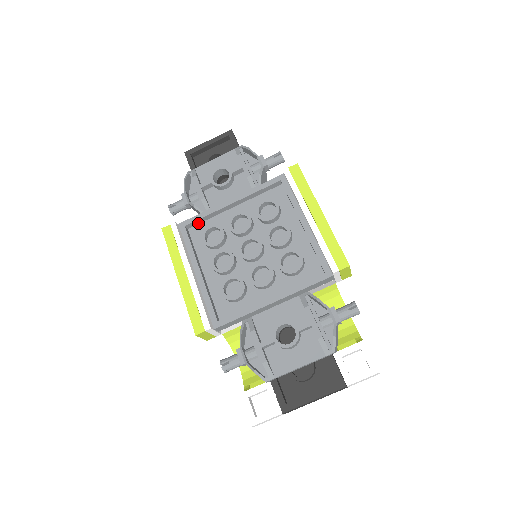
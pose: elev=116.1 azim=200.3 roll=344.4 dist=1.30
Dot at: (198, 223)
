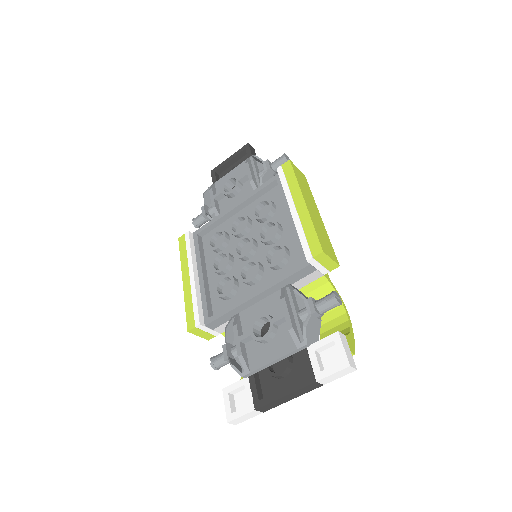
Dot at: (210, 231)
